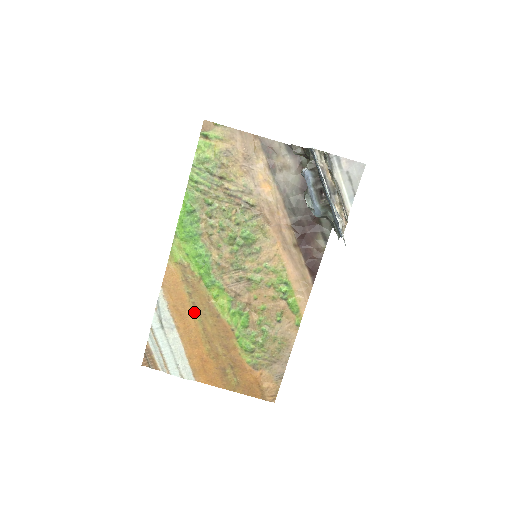
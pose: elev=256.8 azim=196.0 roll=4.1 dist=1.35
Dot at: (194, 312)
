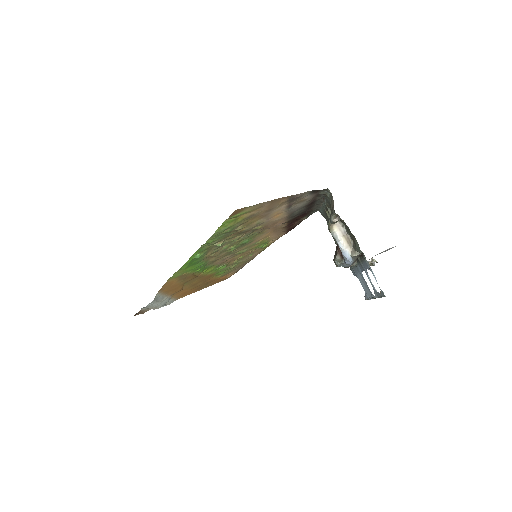
Dot at: (184, 284)
